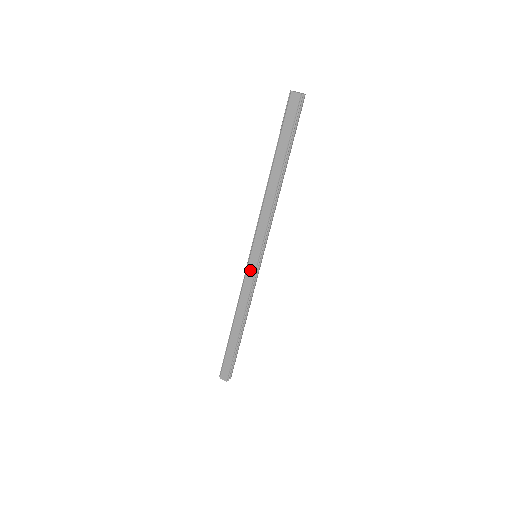
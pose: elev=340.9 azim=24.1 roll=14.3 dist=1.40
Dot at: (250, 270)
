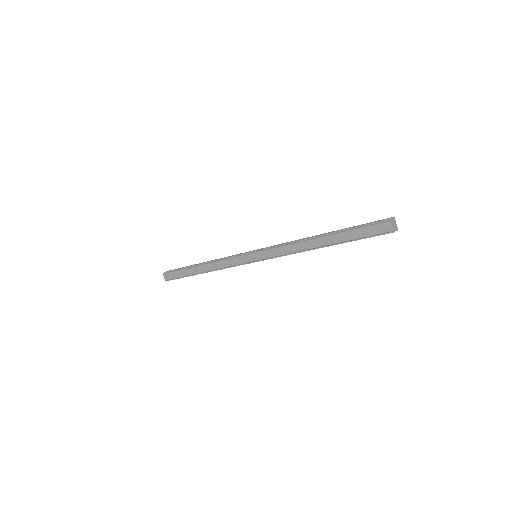
Dot at: (243, 259)
